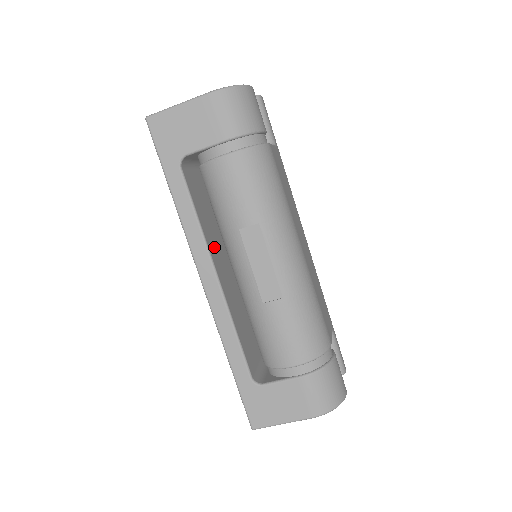
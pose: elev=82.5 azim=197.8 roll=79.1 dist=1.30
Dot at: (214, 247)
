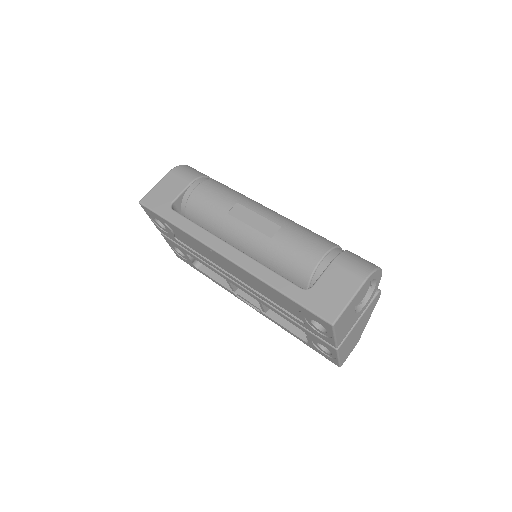
Dot at: occluded
